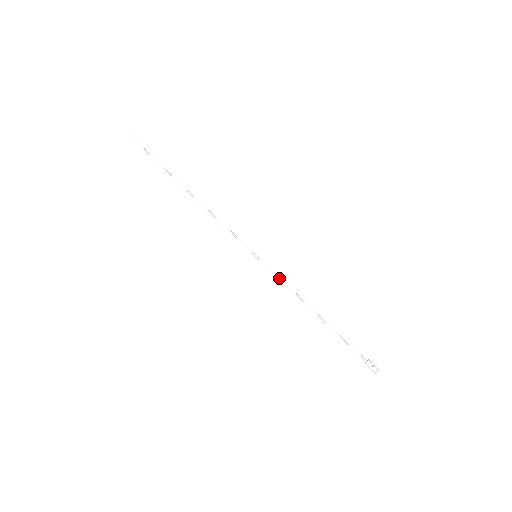
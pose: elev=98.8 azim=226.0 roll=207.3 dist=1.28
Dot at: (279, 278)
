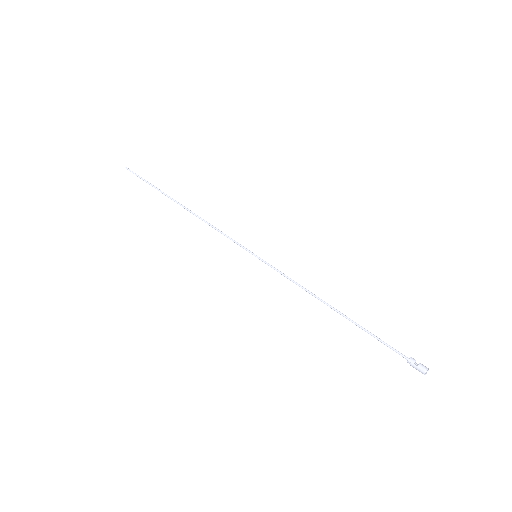
Dot at: (284, 275)
